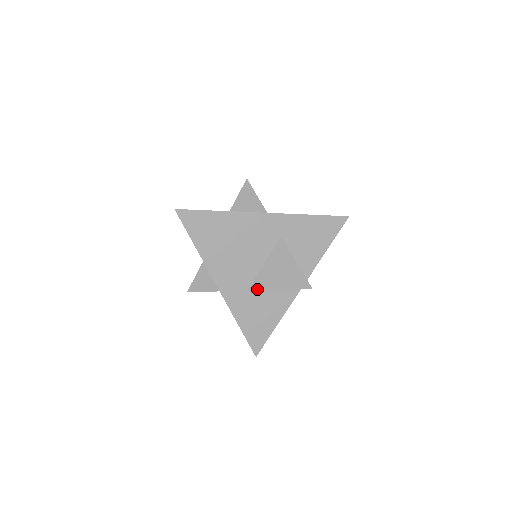
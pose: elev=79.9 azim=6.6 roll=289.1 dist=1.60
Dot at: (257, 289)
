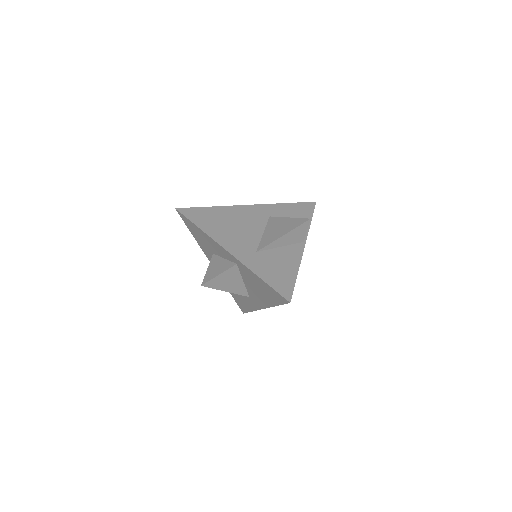
Dot at: (265, 246)
